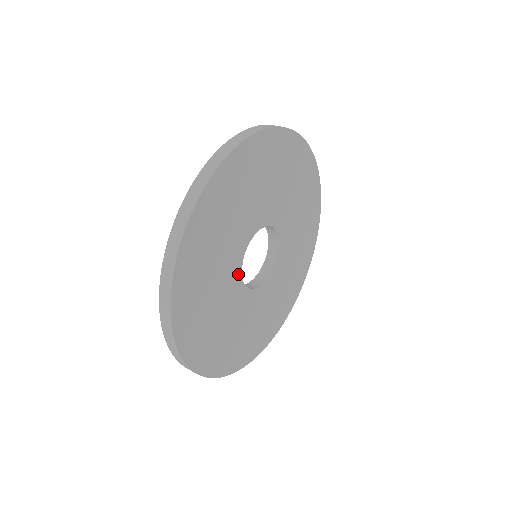
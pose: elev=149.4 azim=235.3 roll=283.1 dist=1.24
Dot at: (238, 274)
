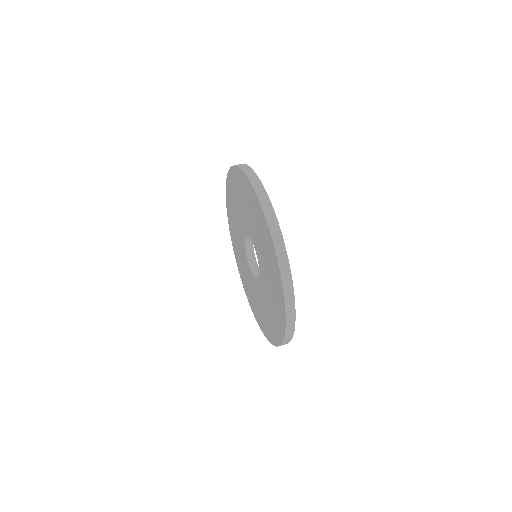
Dot at: occluded
